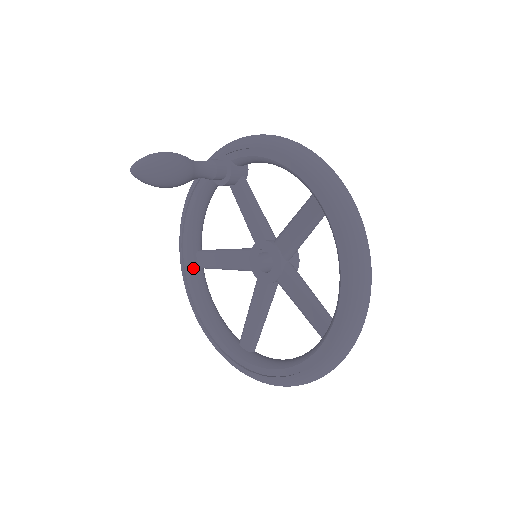
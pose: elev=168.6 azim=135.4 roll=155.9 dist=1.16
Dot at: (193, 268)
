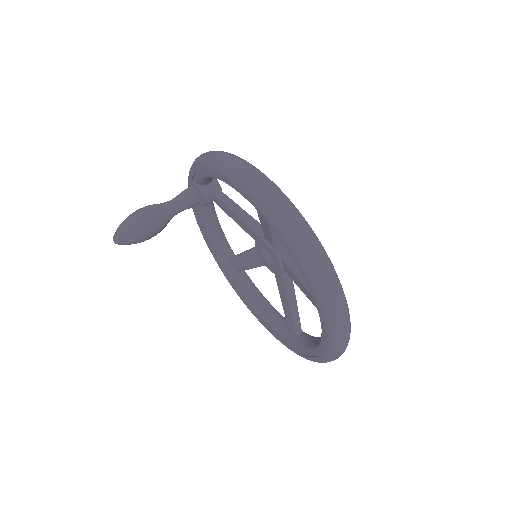
Dot at: (232, 275)
